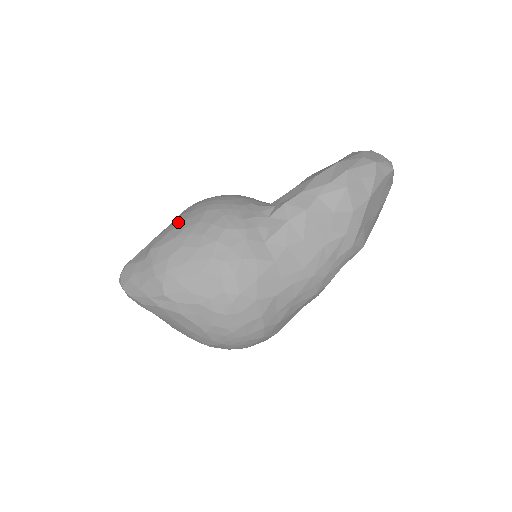
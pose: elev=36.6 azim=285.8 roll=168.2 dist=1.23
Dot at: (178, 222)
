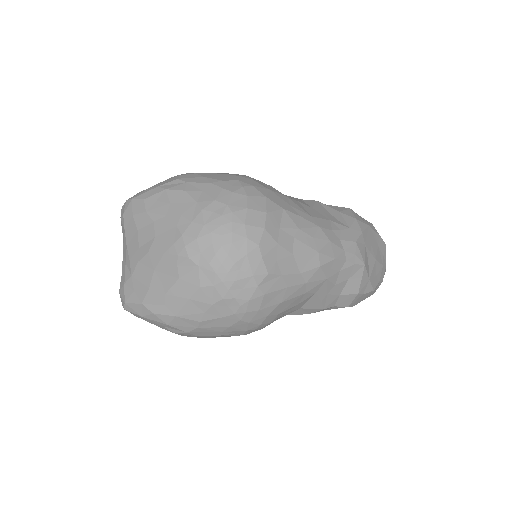
Dot at: occluded
